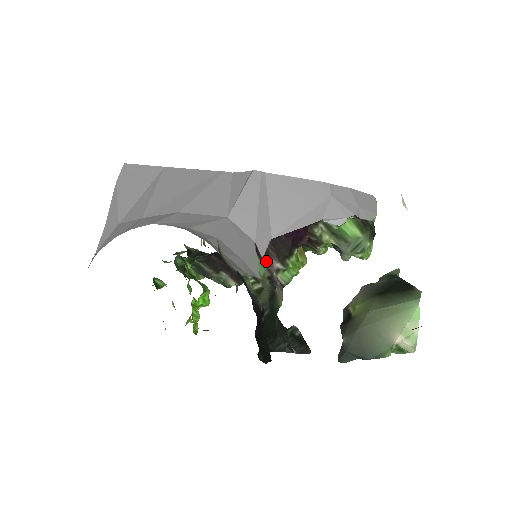
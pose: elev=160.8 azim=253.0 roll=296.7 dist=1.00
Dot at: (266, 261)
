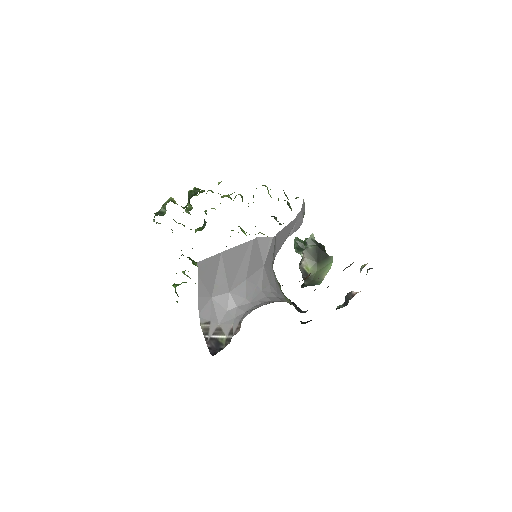
Dot at: occluded
